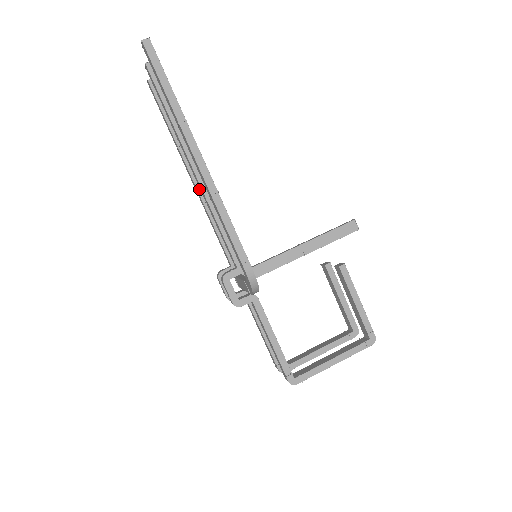
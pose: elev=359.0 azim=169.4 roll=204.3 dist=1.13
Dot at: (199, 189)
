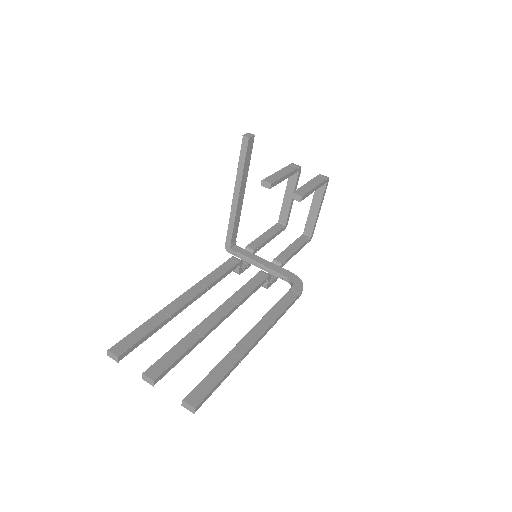
Dot at: (198, 297)
